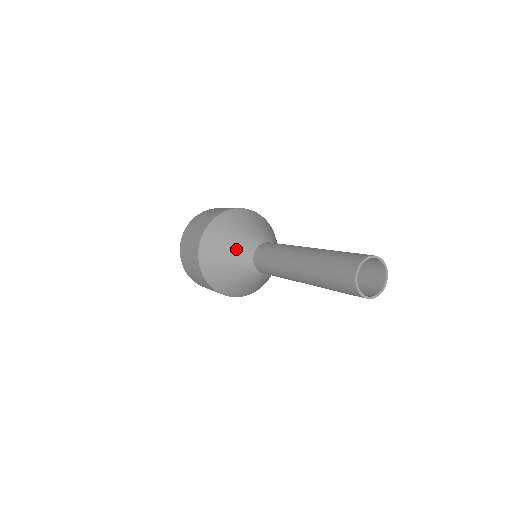
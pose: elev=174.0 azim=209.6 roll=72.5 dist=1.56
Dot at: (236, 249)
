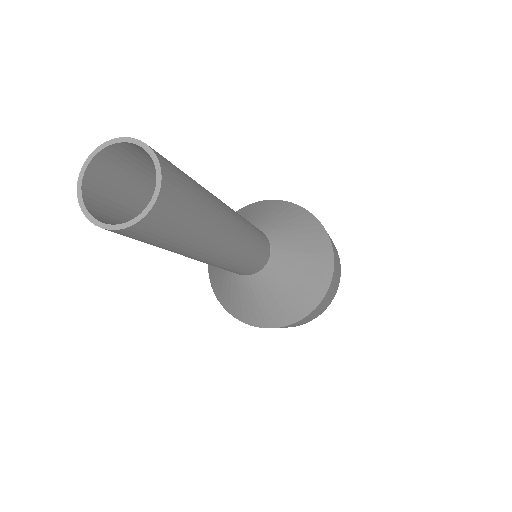
Dot at: occluded
